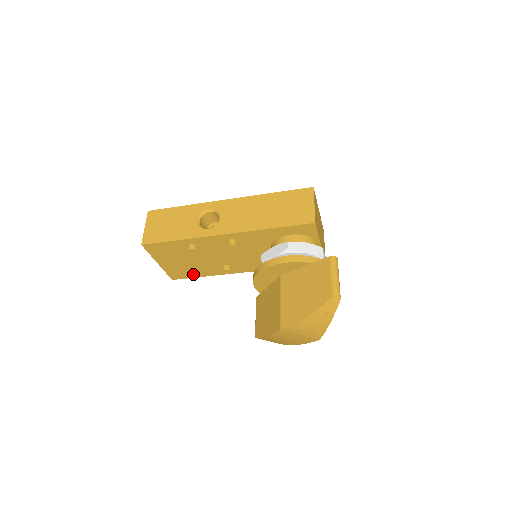
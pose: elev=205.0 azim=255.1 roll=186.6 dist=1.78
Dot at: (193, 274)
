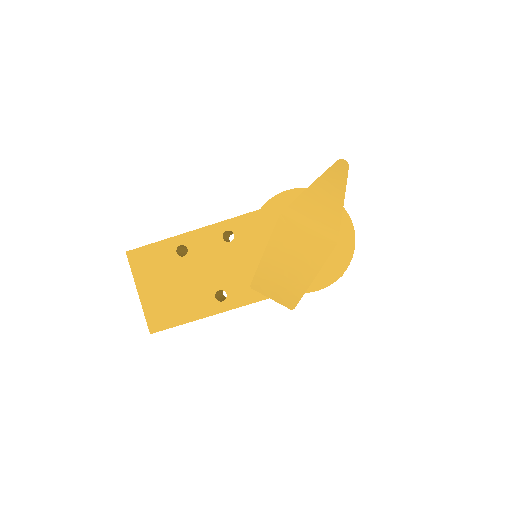
Dot at: (178, 317)
